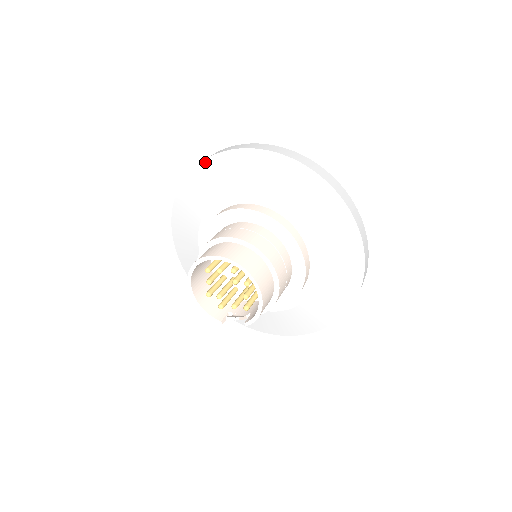
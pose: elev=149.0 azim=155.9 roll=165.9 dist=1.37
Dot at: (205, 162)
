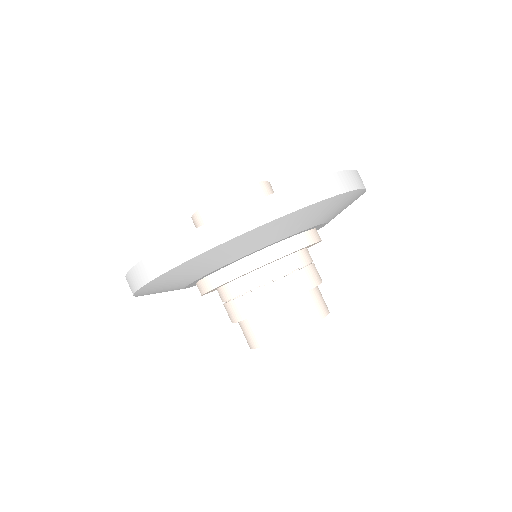
Dot at: (156, 280)
